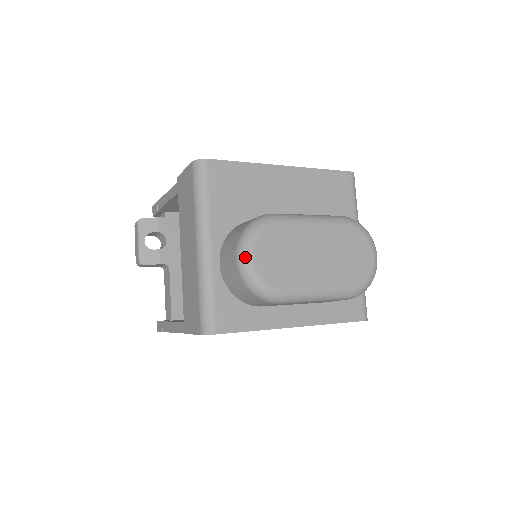
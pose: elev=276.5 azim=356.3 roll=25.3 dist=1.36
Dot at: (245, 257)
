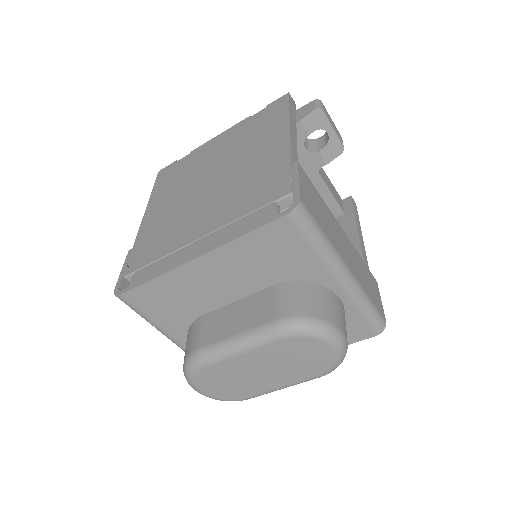
Dot at: occluded
